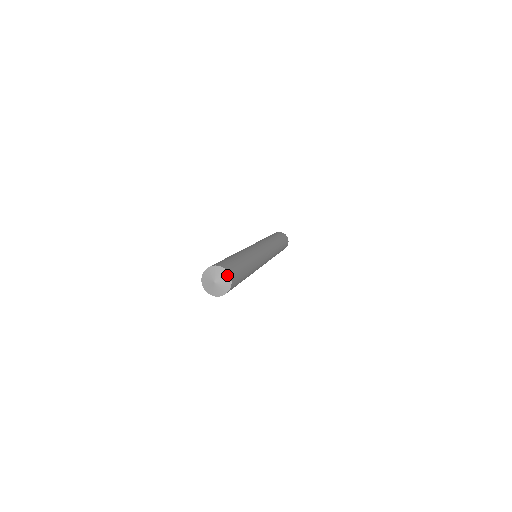
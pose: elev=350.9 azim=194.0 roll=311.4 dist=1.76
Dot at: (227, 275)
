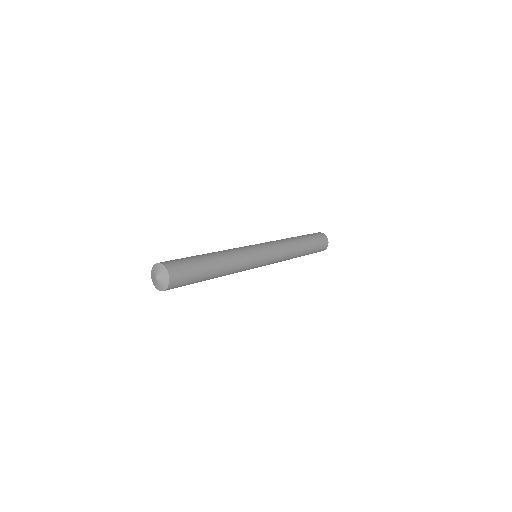
Dot at: (164, 269)
